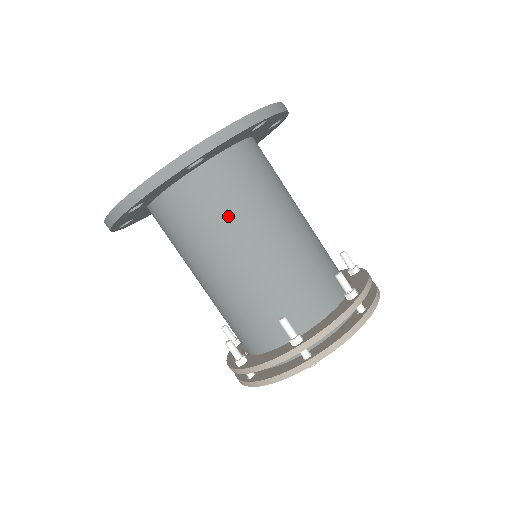
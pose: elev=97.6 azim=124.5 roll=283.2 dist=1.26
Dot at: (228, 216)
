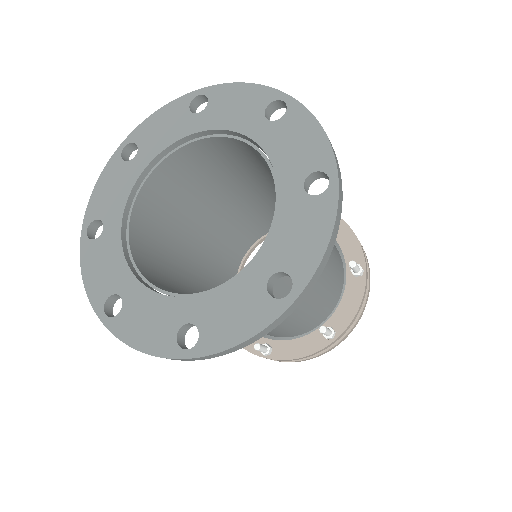
Dot at: (282, 285)
